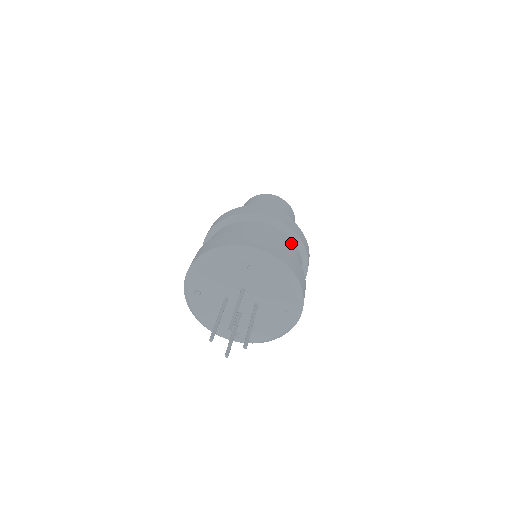
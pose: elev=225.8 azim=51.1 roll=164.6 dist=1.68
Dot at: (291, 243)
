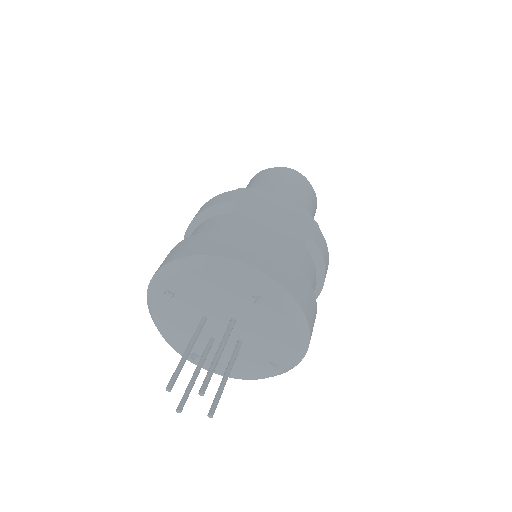
Dot at: (314, 274)
